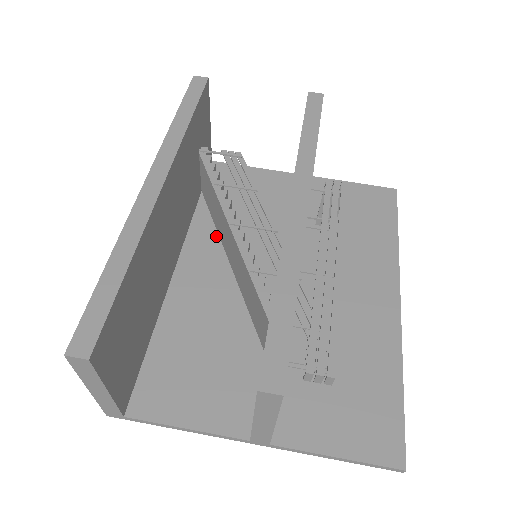
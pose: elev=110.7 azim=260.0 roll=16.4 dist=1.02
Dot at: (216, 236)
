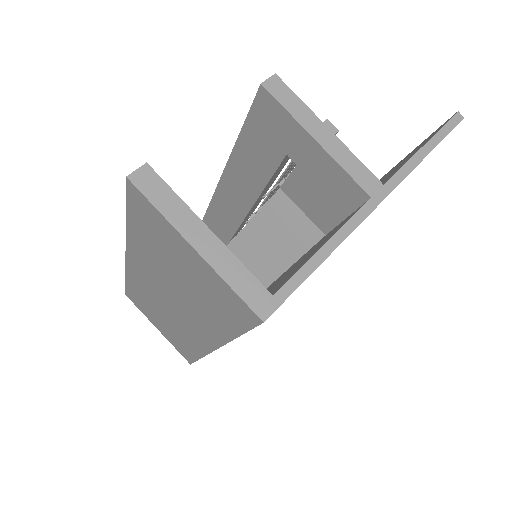
Dot at: occluded
